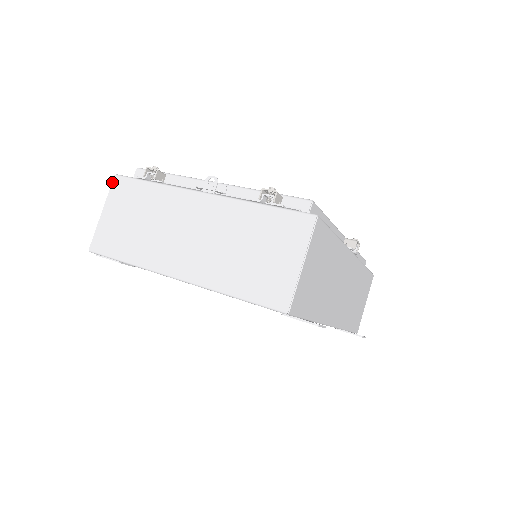
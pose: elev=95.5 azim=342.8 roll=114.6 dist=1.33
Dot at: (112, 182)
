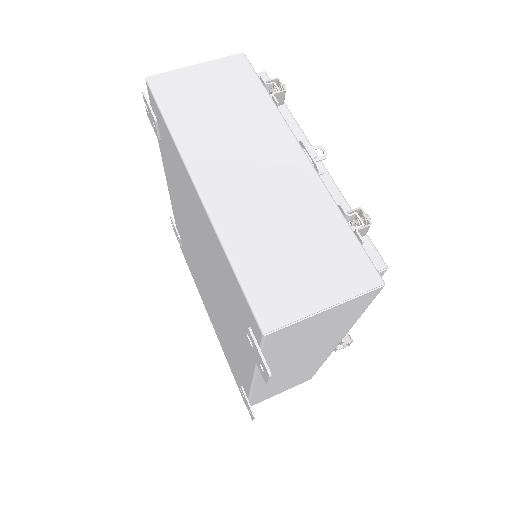
Dot at: (234, 54)
